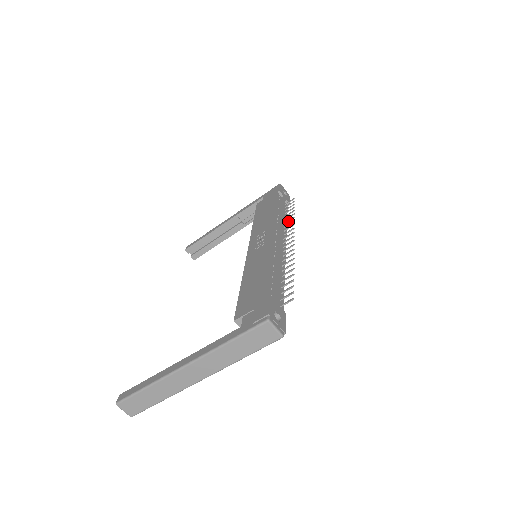
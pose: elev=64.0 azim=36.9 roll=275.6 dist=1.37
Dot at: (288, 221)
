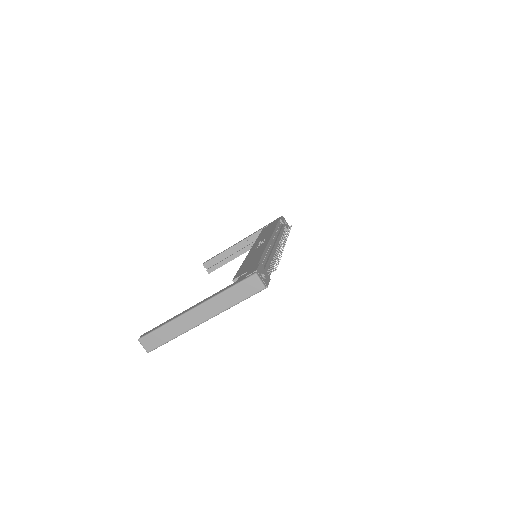
Dot at: occluded
